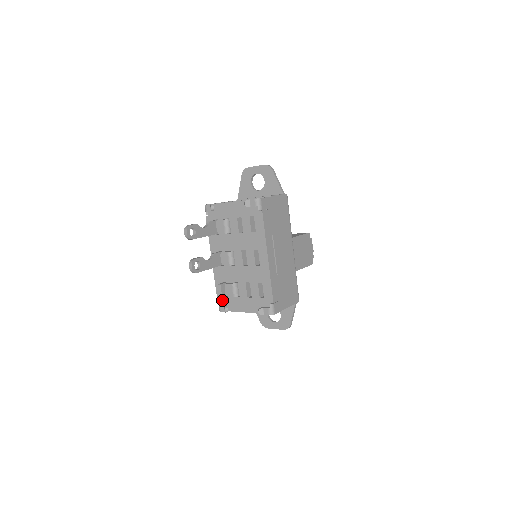
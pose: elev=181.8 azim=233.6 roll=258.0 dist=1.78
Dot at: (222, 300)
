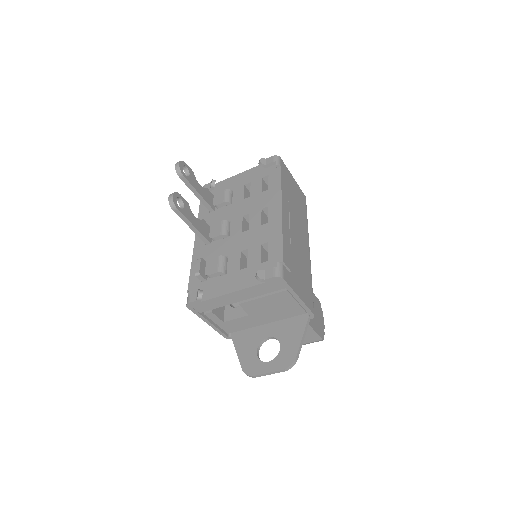
Dot at: (195, 289)
